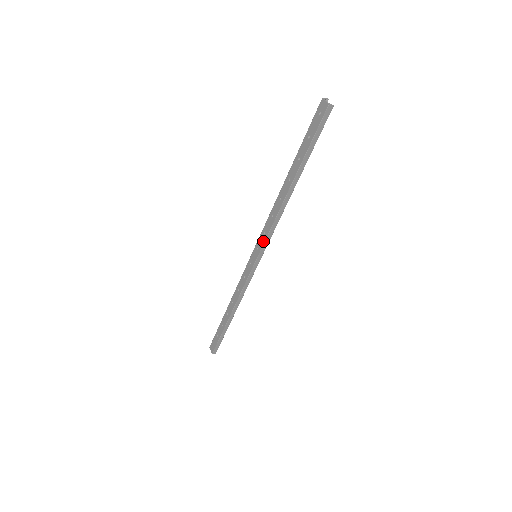
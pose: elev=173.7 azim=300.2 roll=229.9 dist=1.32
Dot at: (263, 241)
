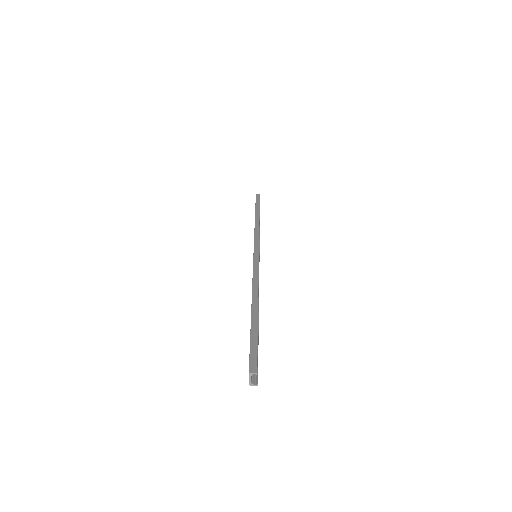
Dot at: occluded
